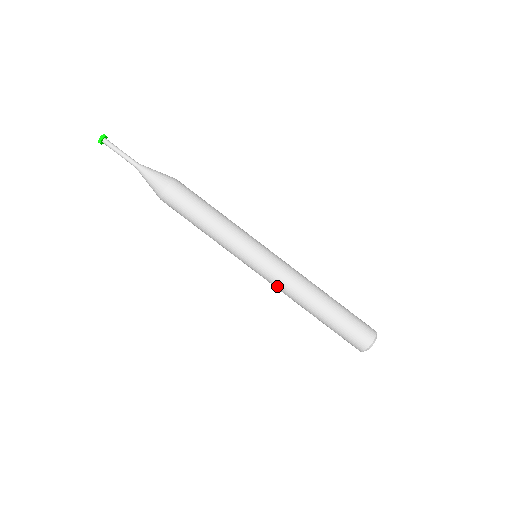
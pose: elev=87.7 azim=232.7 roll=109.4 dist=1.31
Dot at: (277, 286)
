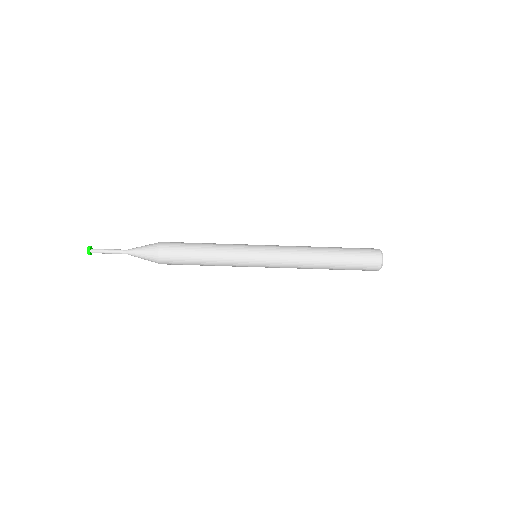
Dot at: (286, 264)
